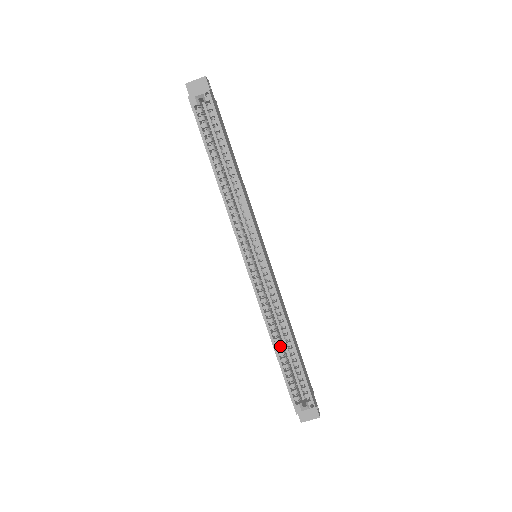
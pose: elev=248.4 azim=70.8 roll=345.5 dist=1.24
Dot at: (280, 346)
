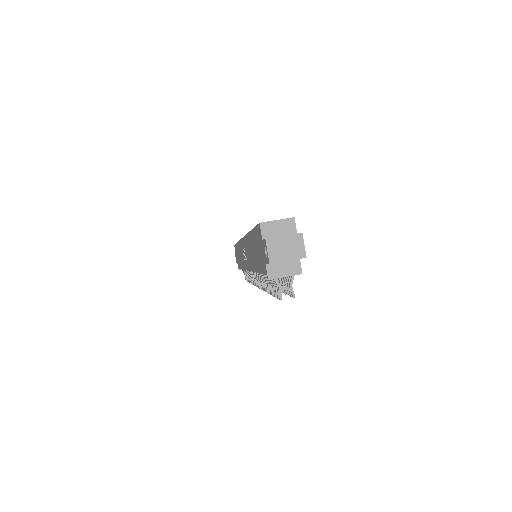
Dot at: occluded
